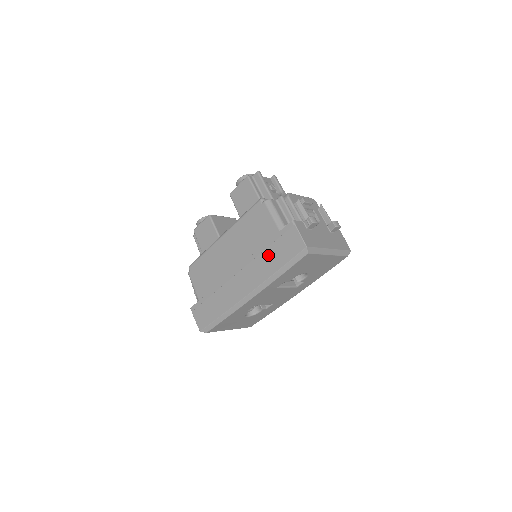
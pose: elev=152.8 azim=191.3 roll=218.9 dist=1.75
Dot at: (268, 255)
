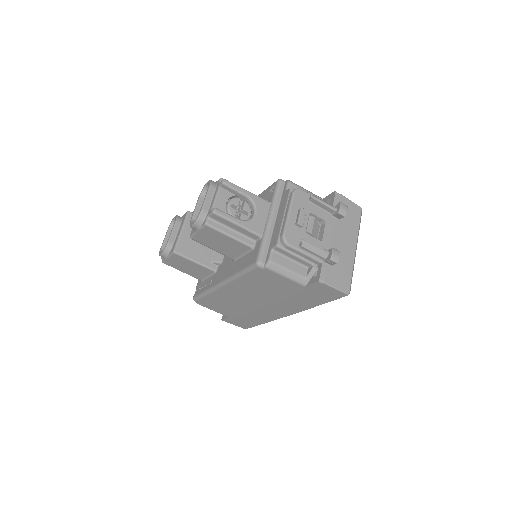
Dot at: (299, 299)
